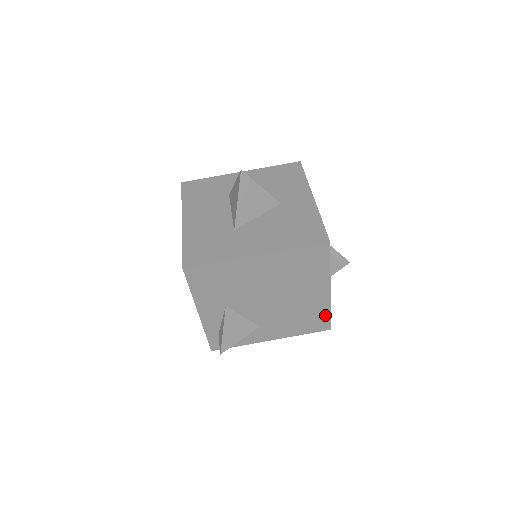
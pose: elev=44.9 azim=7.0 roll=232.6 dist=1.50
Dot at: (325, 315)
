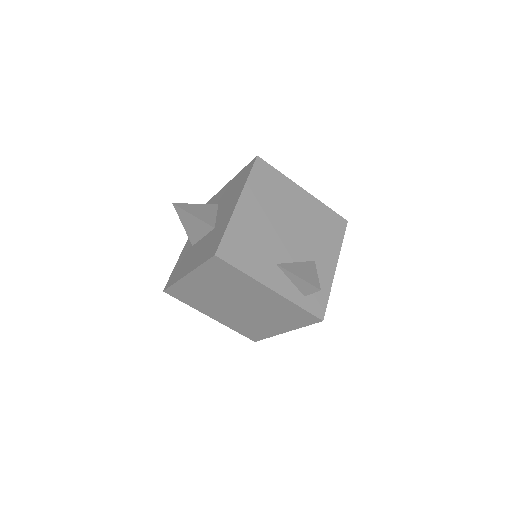
Dot at: (329, 212)
